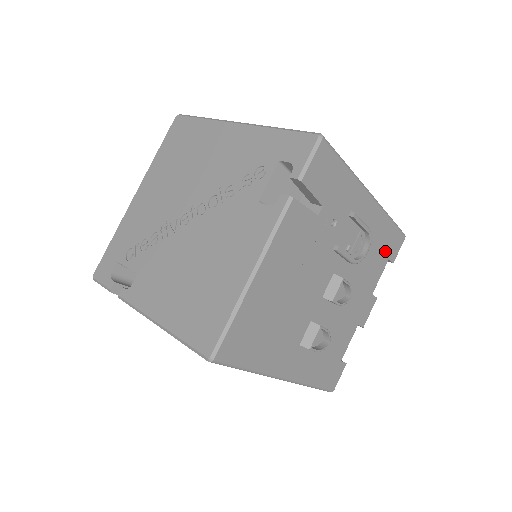
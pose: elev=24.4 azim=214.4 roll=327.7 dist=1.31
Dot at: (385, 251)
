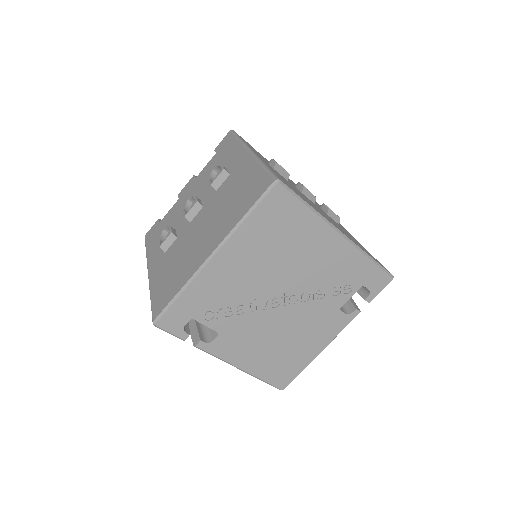
Dot at: occluded
